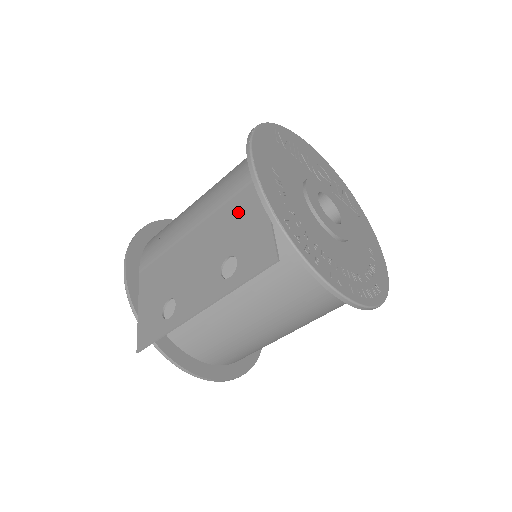
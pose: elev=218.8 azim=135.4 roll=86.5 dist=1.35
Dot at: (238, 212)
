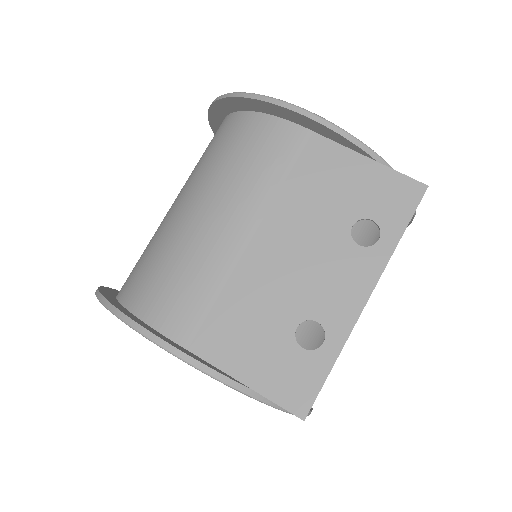
Dot at: (318, 180)
